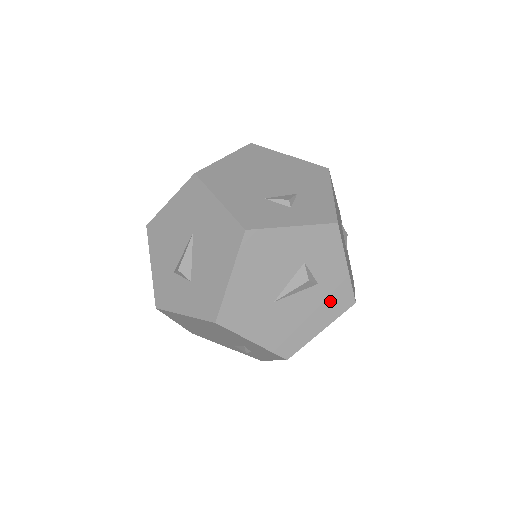
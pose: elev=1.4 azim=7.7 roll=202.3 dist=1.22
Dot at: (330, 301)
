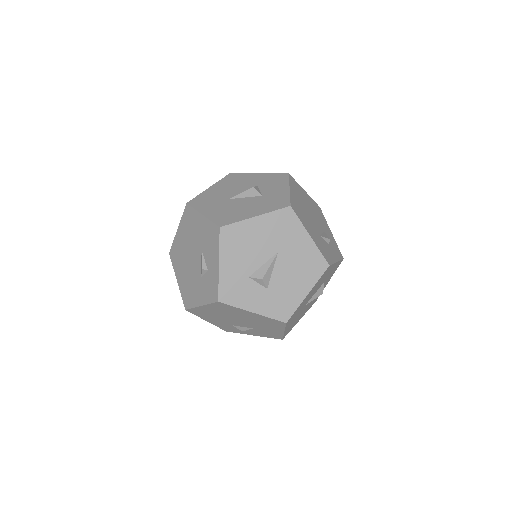
Dot at: occluded
